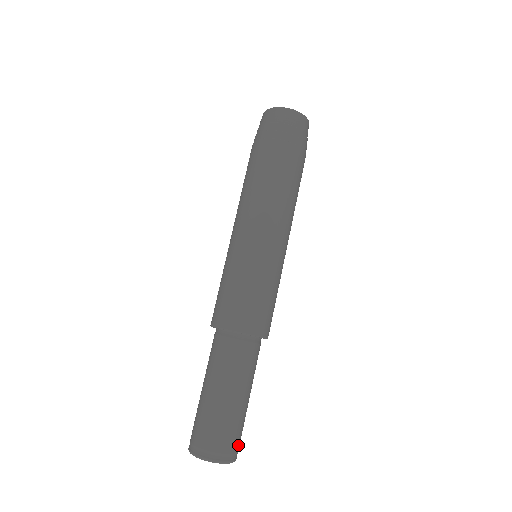
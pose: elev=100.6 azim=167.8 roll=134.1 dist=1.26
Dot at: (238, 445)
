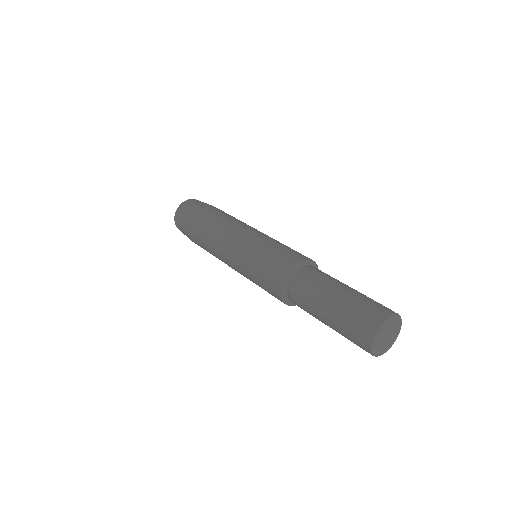
Dot at: occluded
